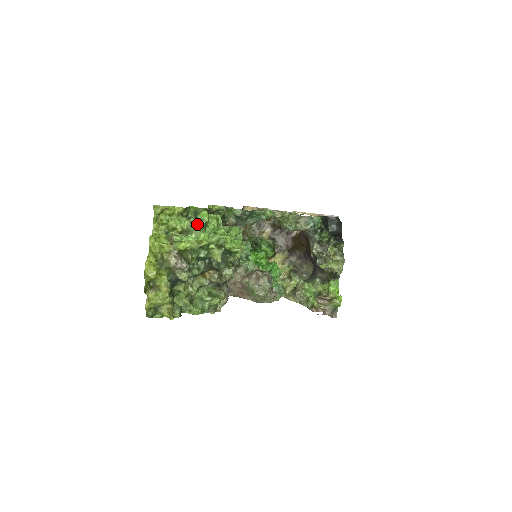
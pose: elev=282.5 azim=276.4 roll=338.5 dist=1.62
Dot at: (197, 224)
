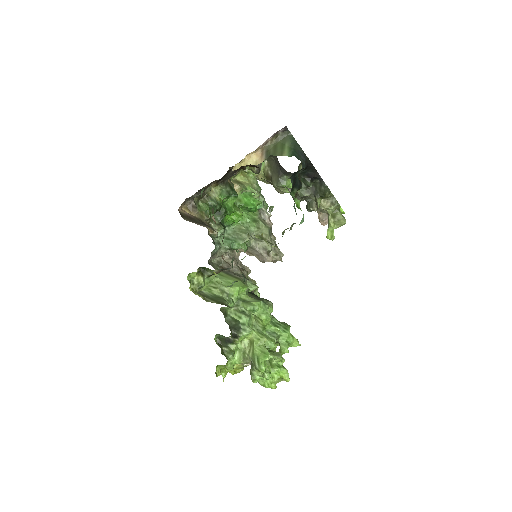
Dot at: occluded
